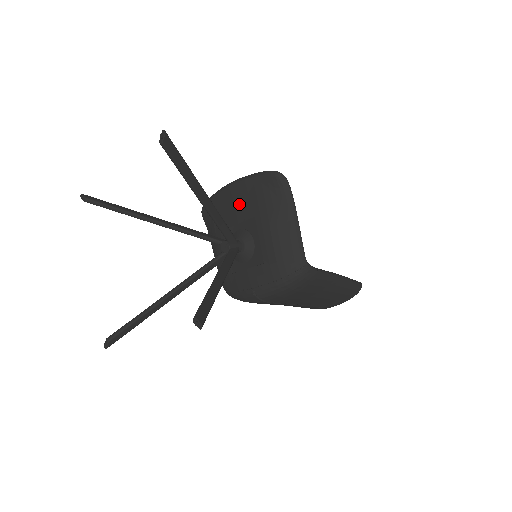
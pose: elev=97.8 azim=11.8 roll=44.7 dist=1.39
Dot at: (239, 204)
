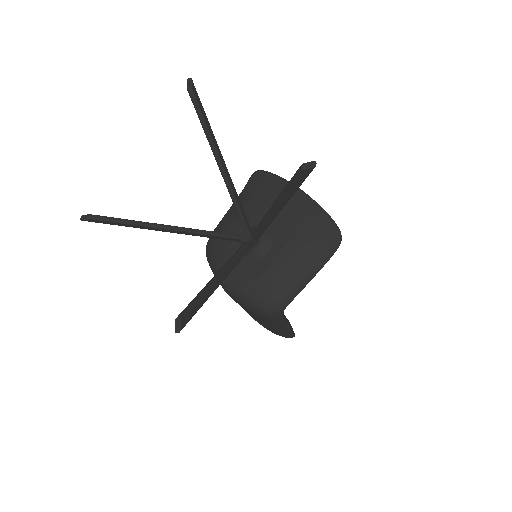
Dot at: (289, 213)
